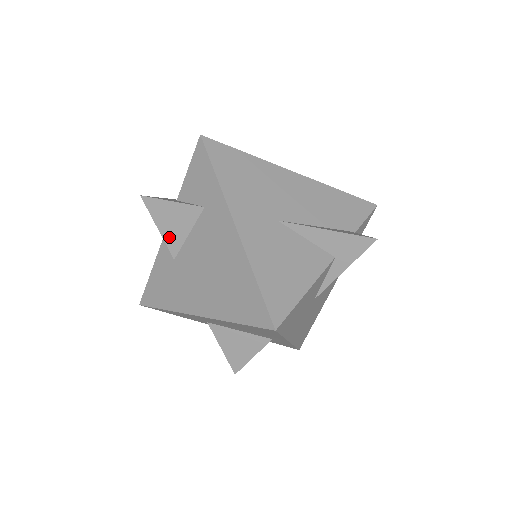
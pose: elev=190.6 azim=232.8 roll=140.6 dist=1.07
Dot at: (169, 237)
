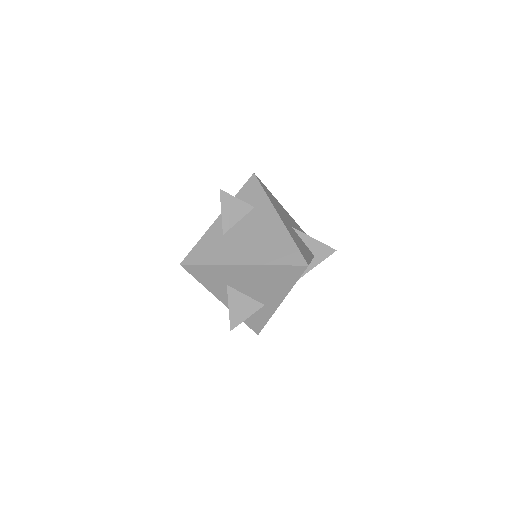
Dot at: (226, 219)
